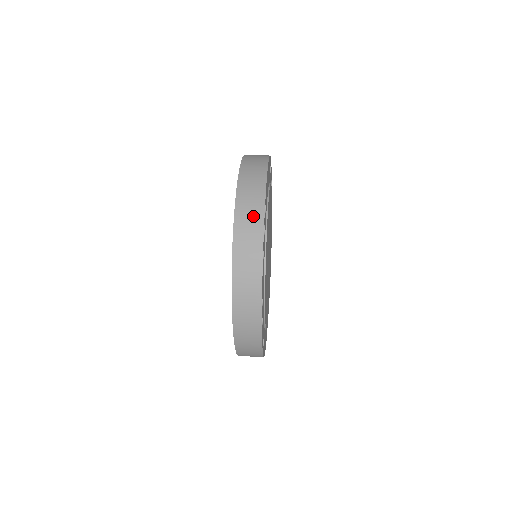
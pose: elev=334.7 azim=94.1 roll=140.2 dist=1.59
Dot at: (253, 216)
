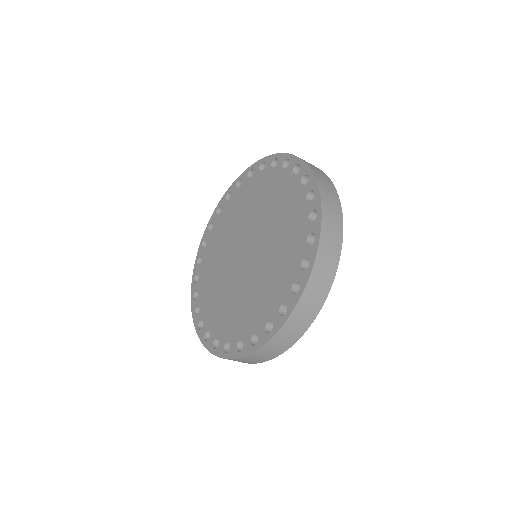
Dot at: occluded
